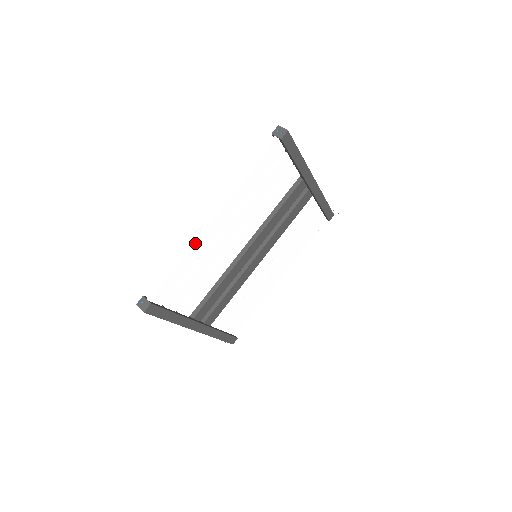
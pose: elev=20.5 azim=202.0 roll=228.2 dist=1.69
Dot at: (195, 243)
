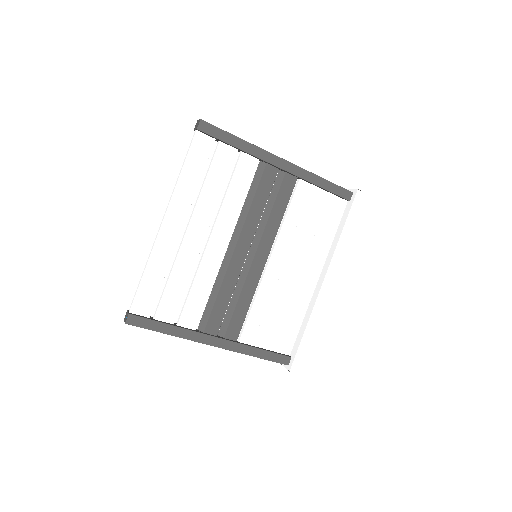
Dot at: (154, 249)
